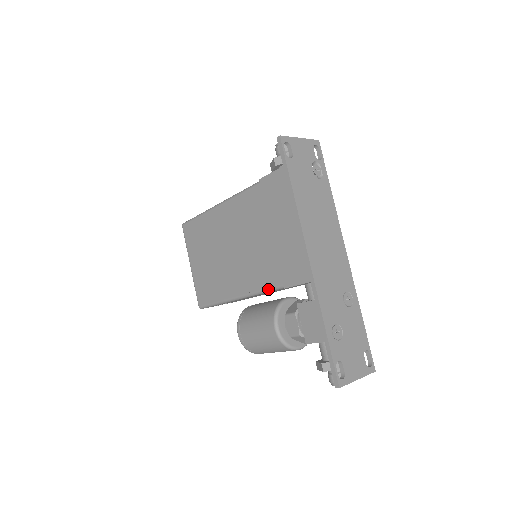
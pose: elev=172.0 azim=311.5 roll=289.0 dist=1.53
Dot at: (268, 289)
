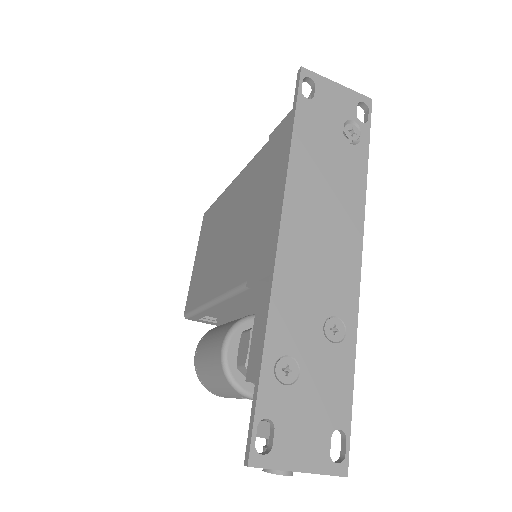
Dot at: (234, 288)
